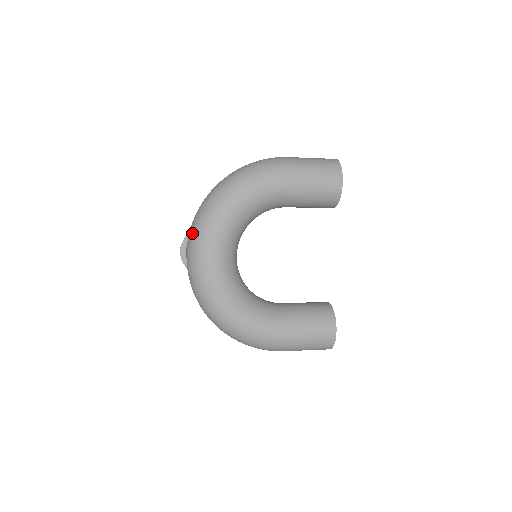
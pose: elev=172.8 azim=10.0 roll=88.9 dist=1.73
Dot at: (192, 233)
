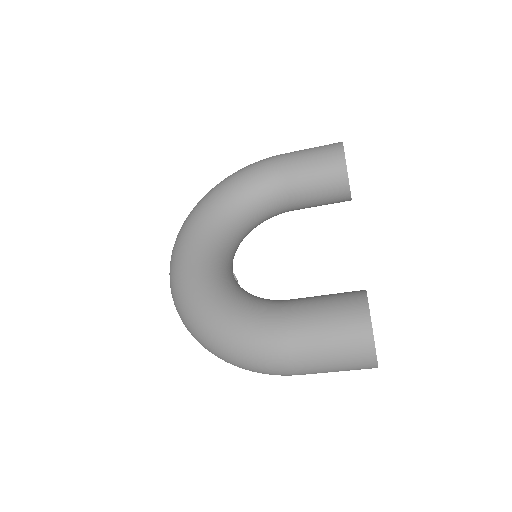
Dot at: occluded
